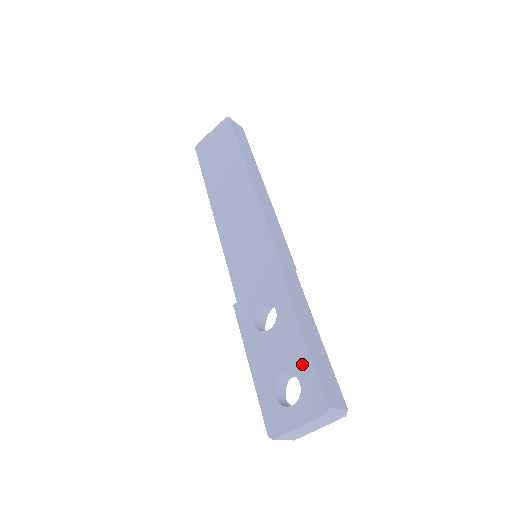
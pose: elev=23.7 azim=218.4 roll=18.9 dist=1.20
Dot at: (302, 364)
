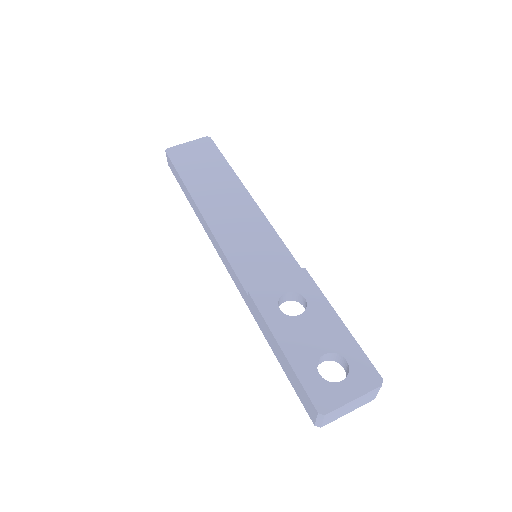
Dot at: (346, 344)
